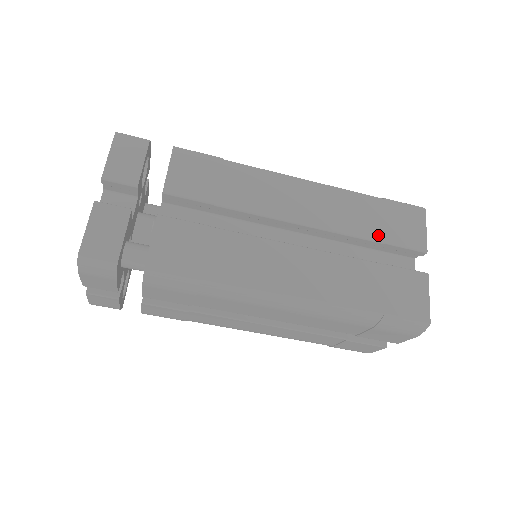
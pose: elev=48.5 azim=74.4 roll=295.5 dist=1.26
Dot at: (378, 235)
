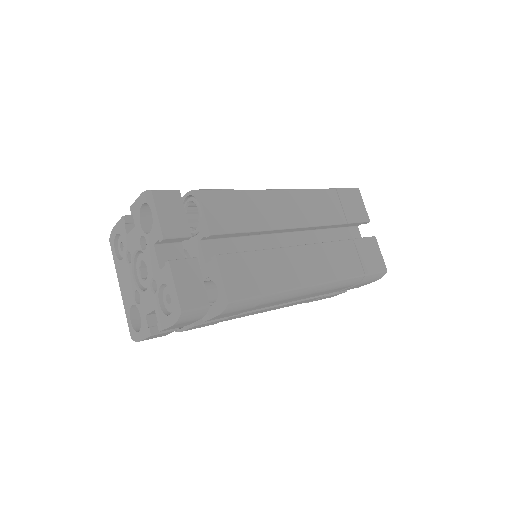
Dot at: (343, 219)
